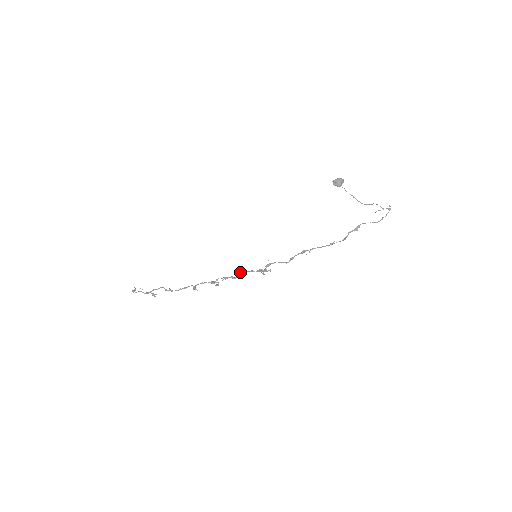
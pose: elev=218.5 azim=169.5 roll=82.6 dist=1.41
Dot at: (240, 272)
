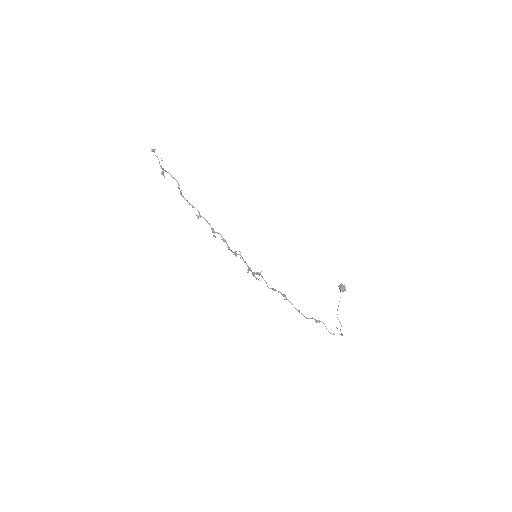
Dot at: occluded
